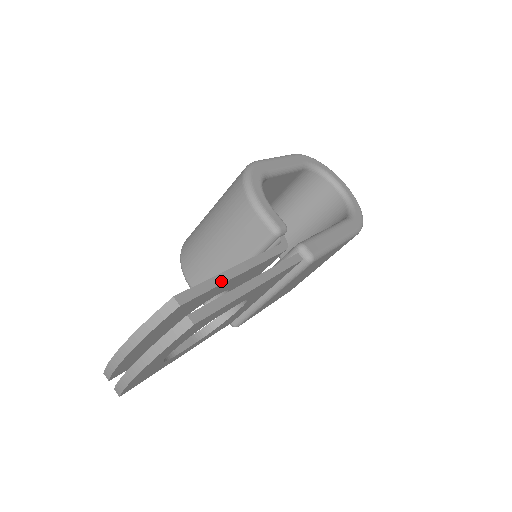
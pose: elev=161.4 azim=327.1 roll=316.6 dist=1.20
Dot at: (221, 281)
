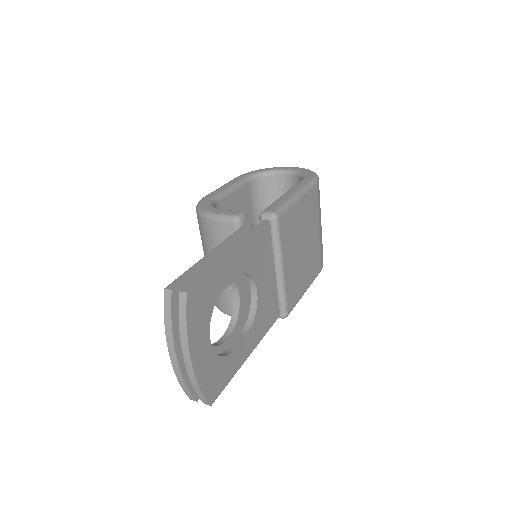
Dot at: (201, 264)
